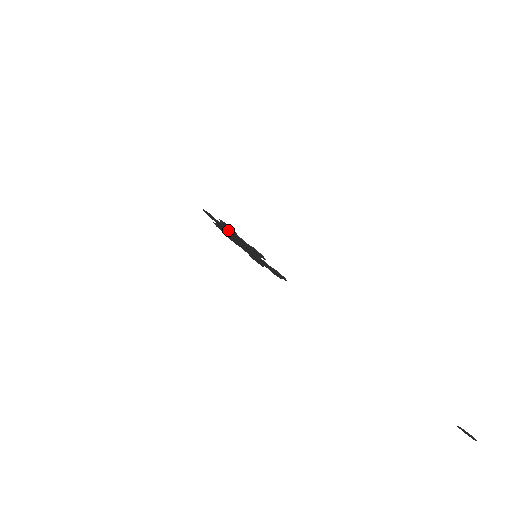
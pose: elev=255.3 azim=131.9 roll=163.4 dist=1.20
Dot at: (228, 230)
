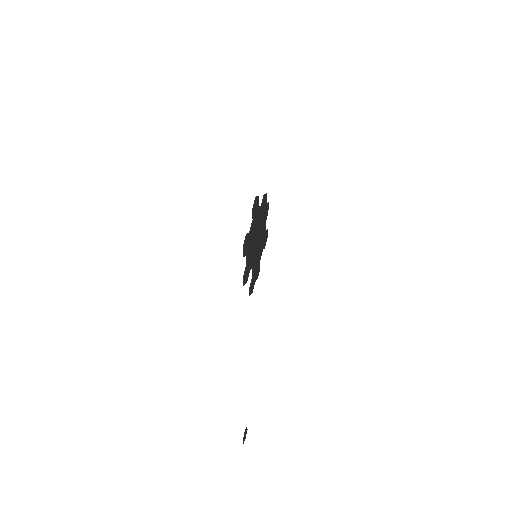
Dot at: (251, 234)
